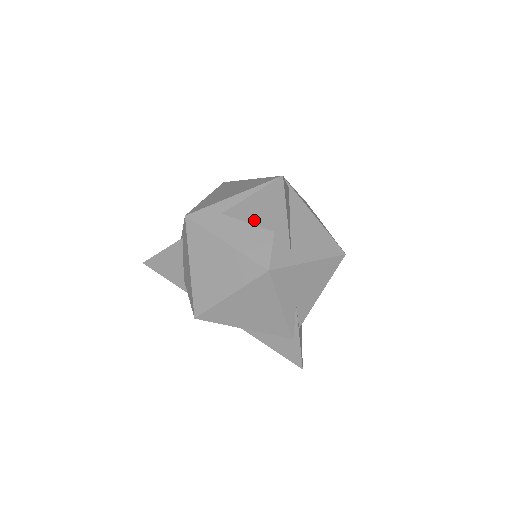
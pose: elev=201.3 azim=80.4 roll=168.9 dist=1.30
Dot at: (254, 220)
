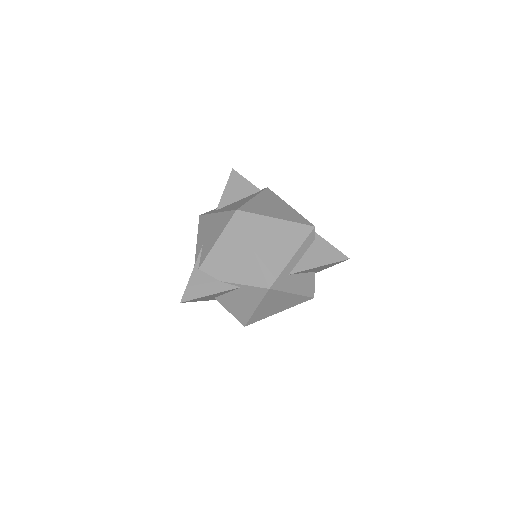
Dot at: occluded
